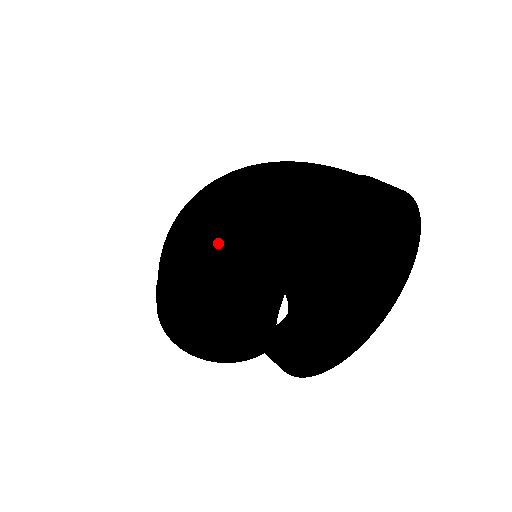
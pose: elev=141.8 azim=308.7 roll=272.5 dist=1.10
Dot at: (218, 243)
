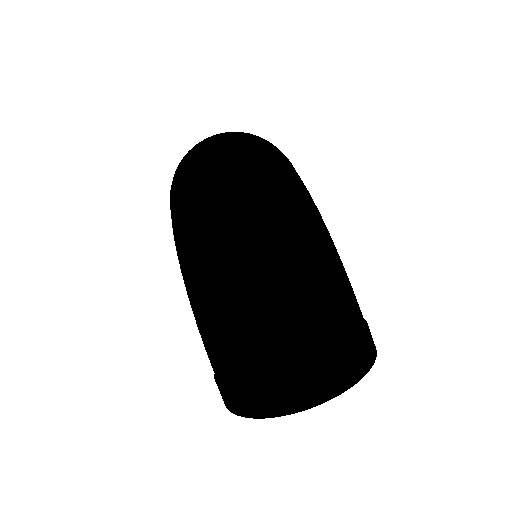
Dot at: (205, 335)
